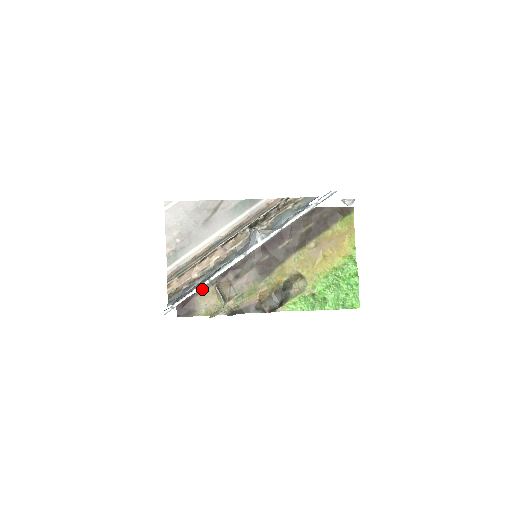
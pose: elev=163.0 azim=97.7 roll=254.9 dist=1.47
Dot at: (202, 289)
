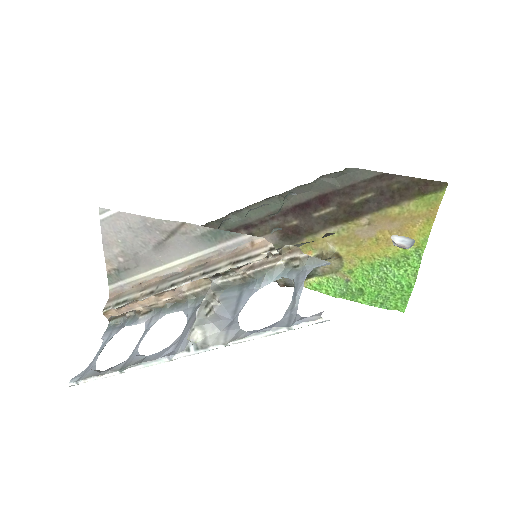
Dot at: occluded
